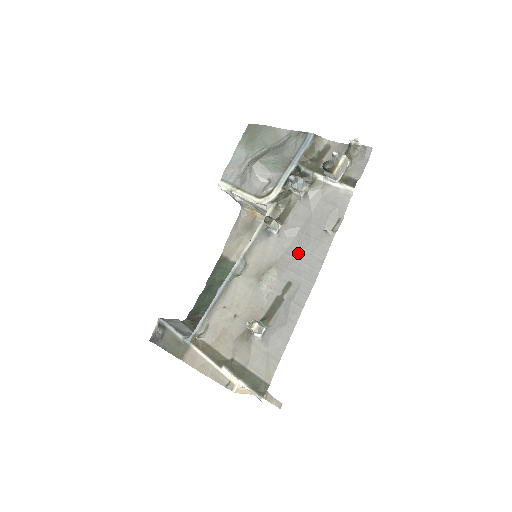
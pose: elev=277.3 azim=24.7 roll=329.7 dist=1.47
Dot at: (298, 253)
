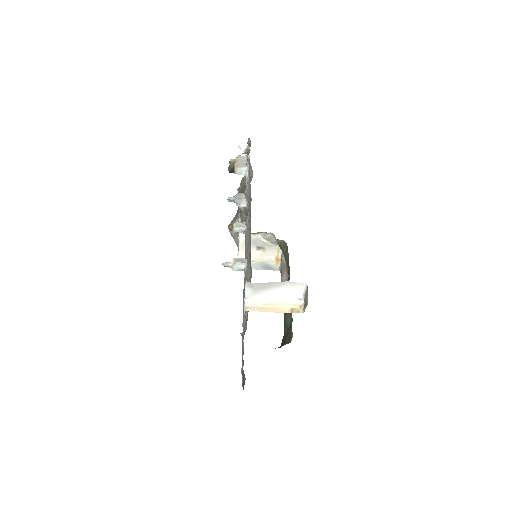
Dot at: occluded
